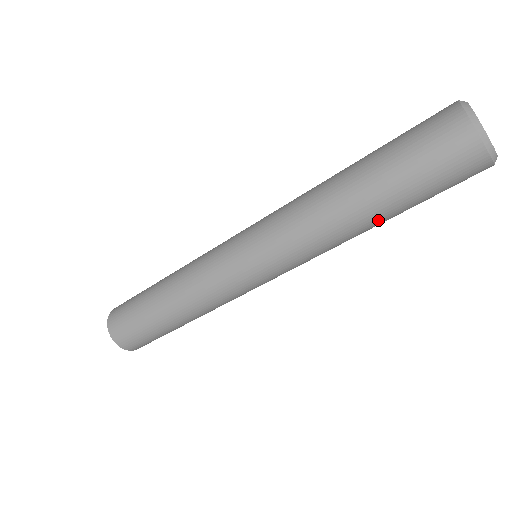
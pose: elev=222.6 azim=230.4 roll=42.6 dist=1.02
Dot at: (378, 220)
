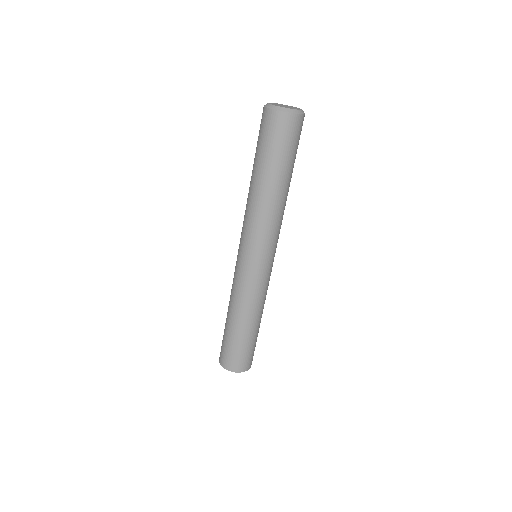
Dot at: (283, 183)
